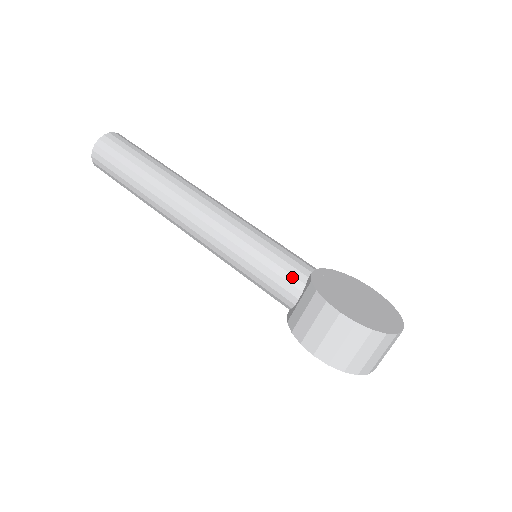
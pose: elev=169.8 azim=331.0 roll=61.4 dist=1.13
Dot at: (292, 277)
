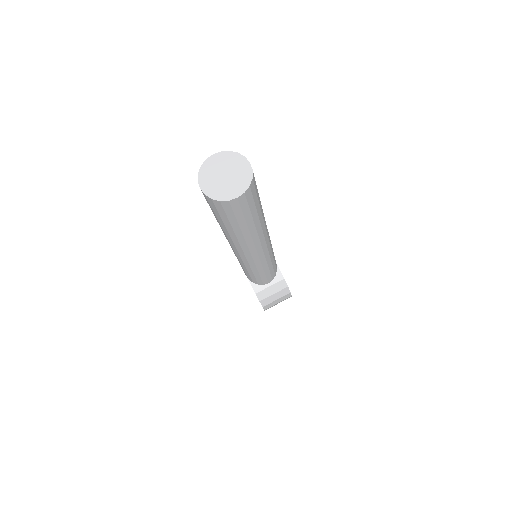
Dot at: (274, 274)
